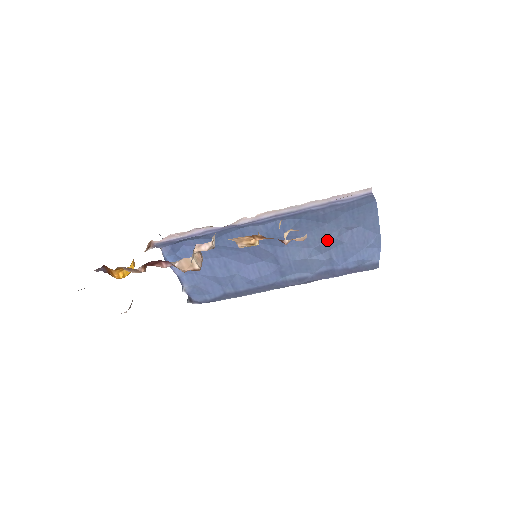
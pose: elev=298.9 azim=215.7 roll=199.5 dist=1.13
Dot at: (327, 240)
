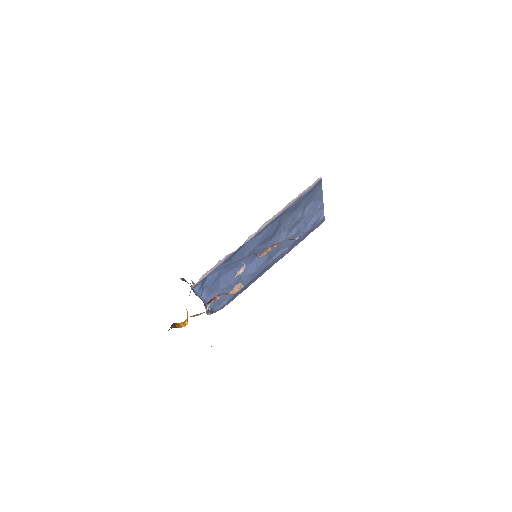
Dot at: (295, 221)
